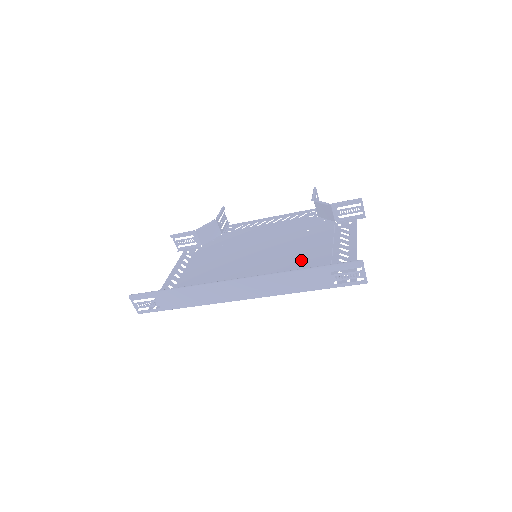
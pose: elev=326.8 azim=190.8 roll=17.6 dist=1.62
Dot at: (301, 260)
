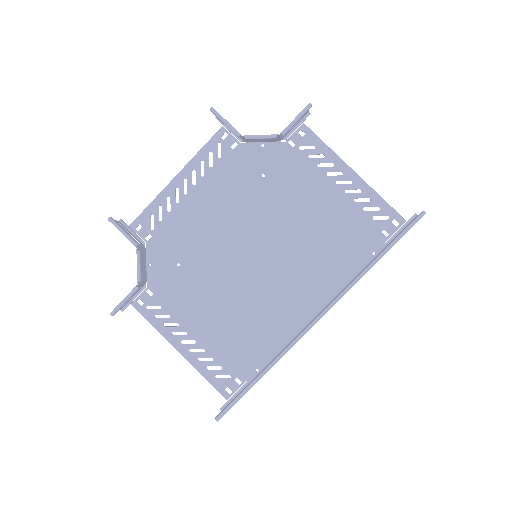
Dot at: (315, 227)
